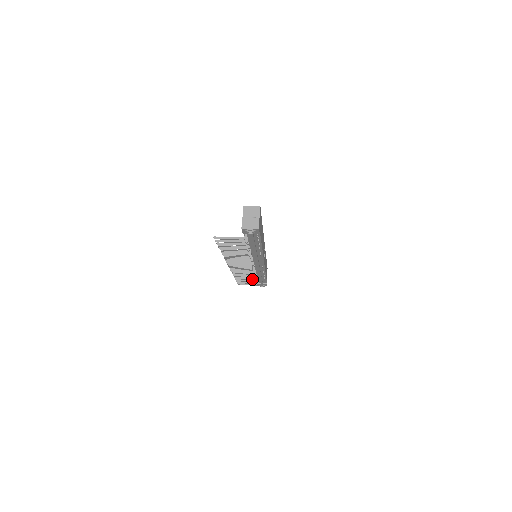
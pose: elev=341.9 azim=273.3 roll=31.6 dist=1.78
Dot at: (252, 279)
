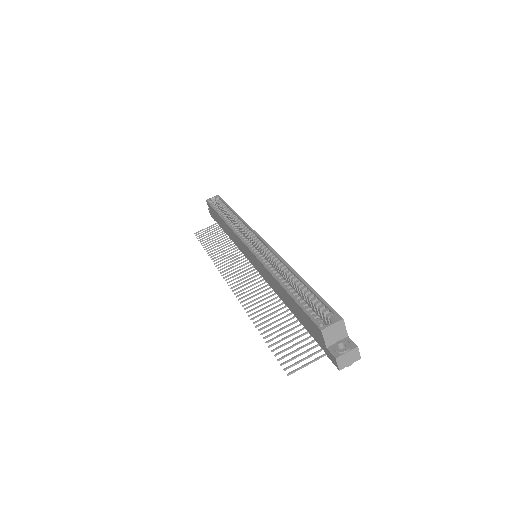
Dot at: (225, 240)
